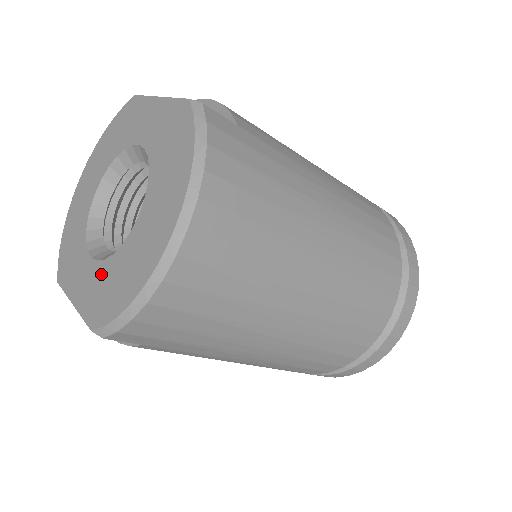
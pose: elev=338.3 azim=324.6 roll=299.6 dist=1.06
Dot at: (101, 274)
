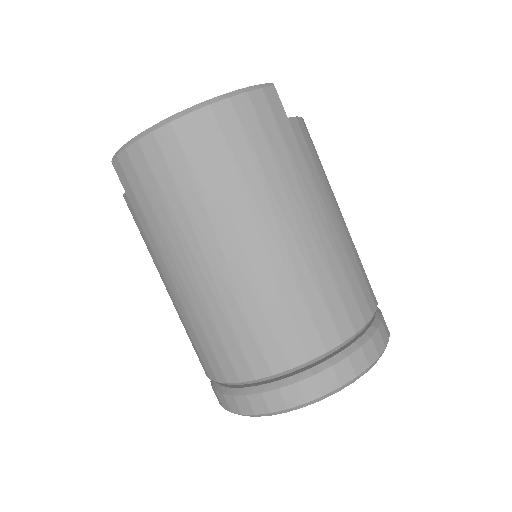
Dot at: occluded
